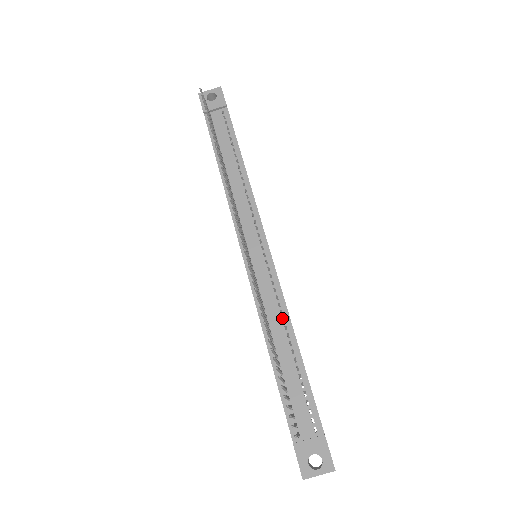
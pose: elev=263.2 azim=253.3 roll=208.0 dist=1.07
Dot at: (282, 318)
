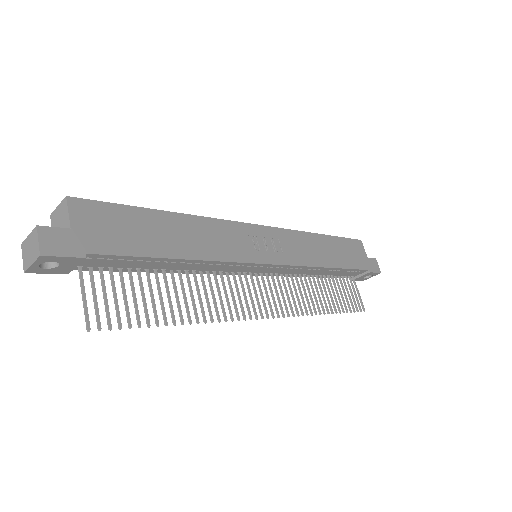
Dot at: (312, 268)
